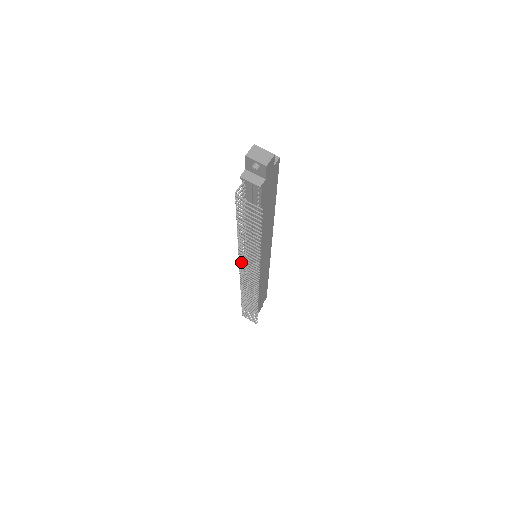
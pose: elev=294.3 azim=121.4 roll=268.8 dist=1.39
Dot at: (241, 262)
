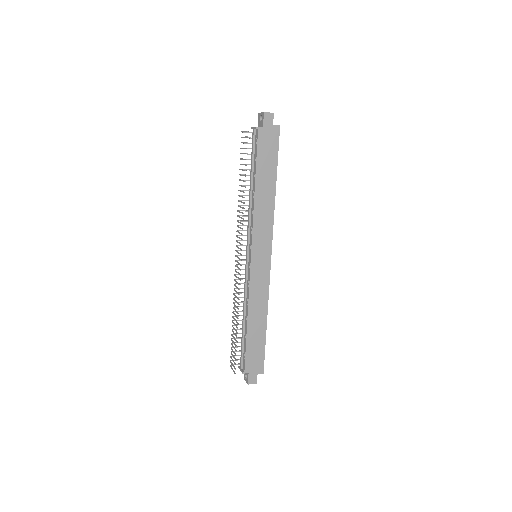
Dot at: (240, 245)
